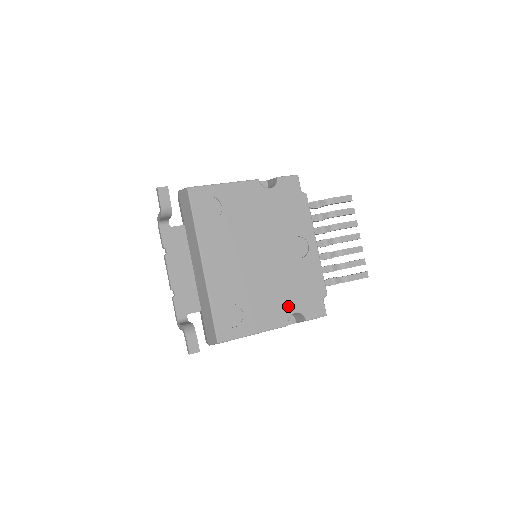
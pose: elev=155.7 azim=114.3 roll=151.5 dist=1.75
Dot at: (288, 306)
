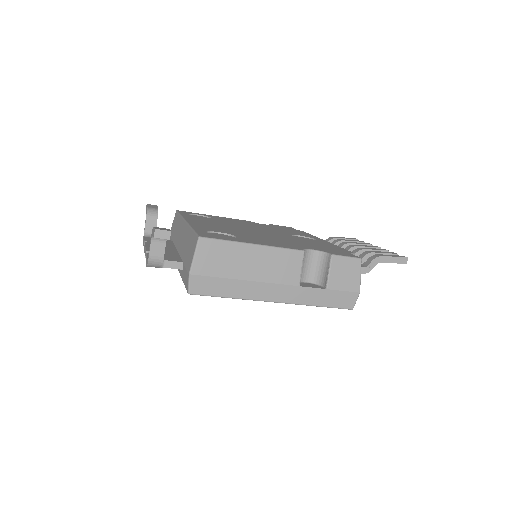
Dot at: (300, 246)
